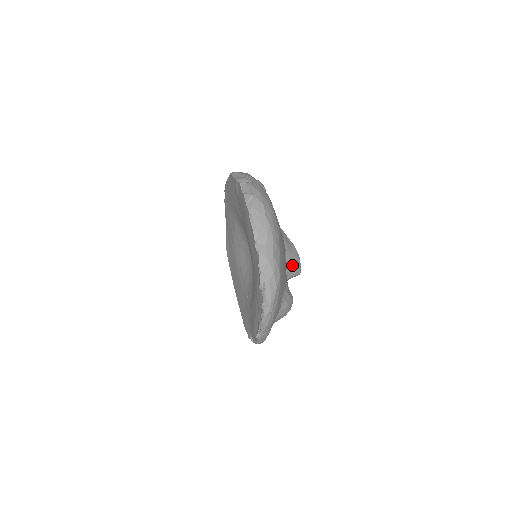
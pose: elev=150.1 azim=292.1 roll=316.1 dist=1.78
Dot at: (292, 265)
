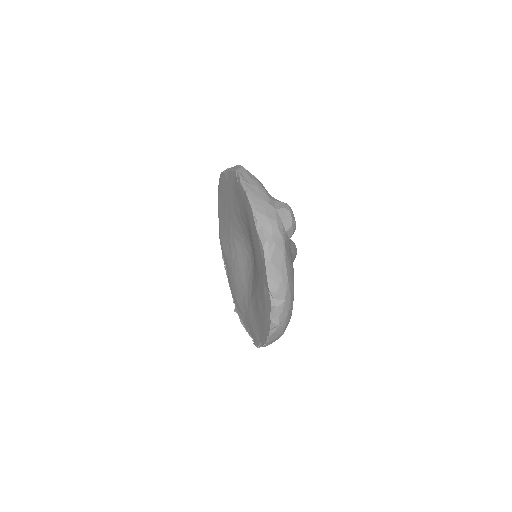
Dot at: occluded
